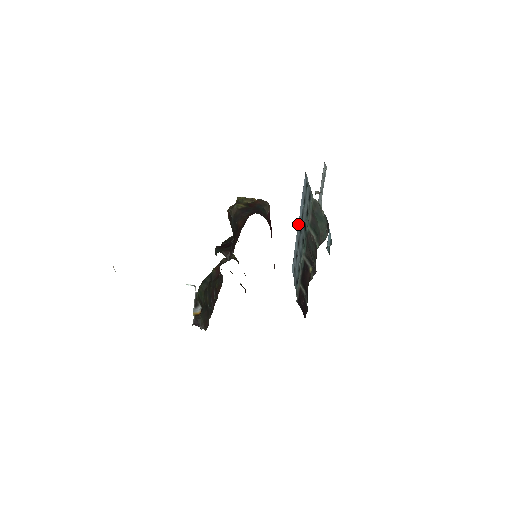
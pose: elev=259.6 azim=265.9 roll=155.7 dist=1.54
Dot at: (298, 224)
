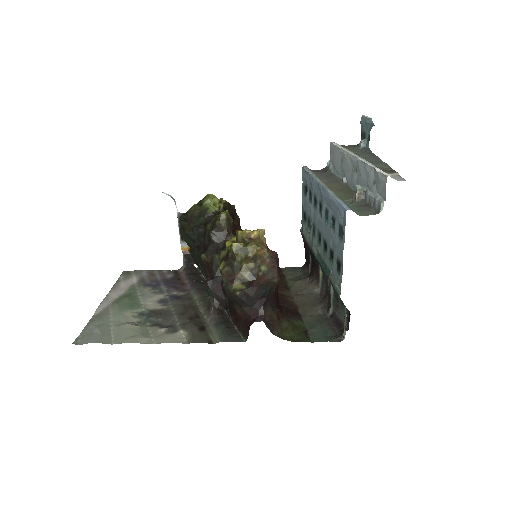
Dot at: (320, 191)
